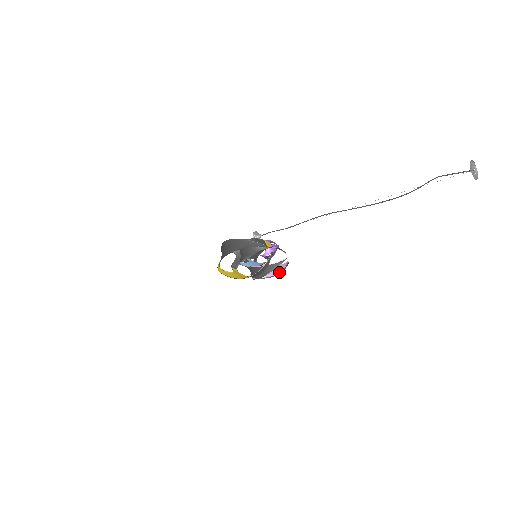
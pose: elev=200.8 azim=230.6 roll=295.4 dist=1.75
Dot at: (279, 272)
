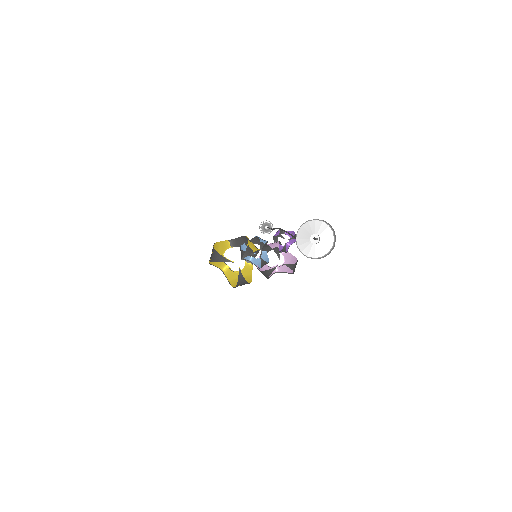
Dot at: occluded
